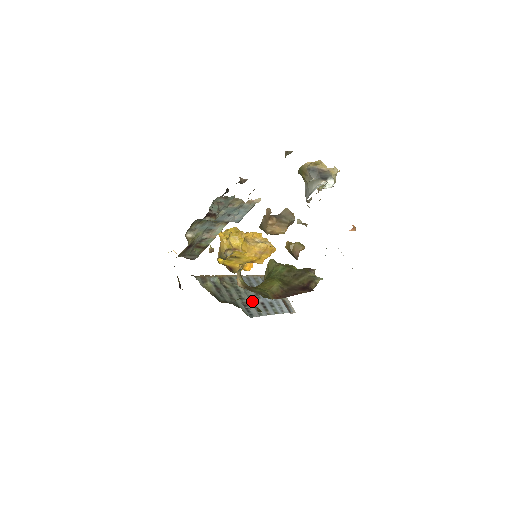
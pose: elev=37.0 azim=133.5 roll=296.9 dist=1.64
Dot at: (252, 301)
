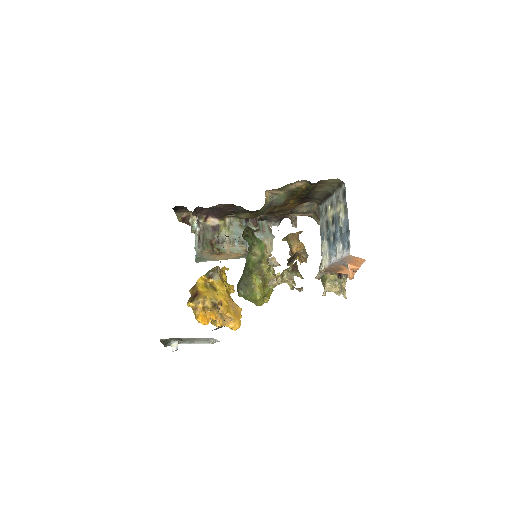
Dot at: occluded
